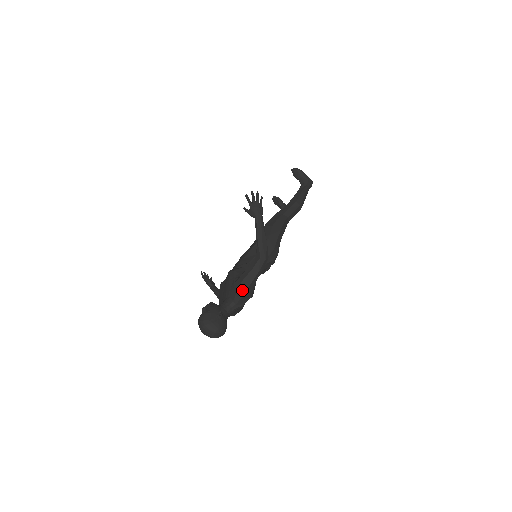
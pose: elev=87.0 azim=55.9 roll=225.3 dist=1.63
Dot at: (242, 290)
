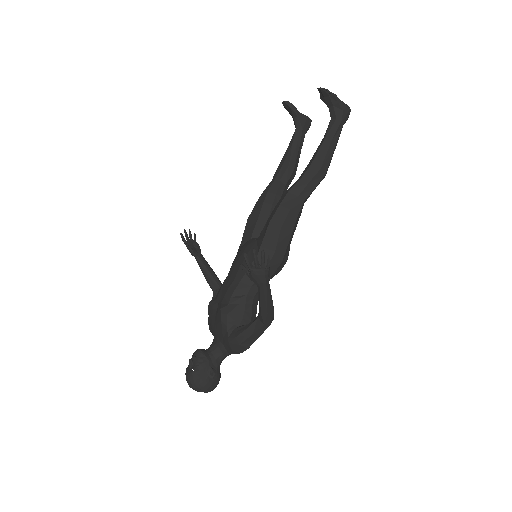
Dot at: (238, 351)
